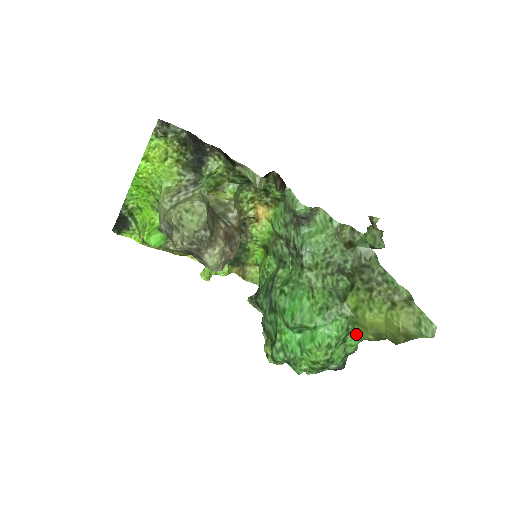
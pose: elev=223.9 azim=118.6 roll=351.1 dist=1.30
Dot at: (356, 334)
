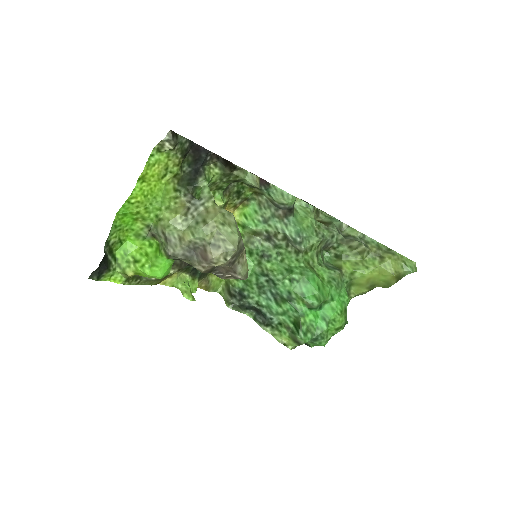
Dot at: (351, 294)
